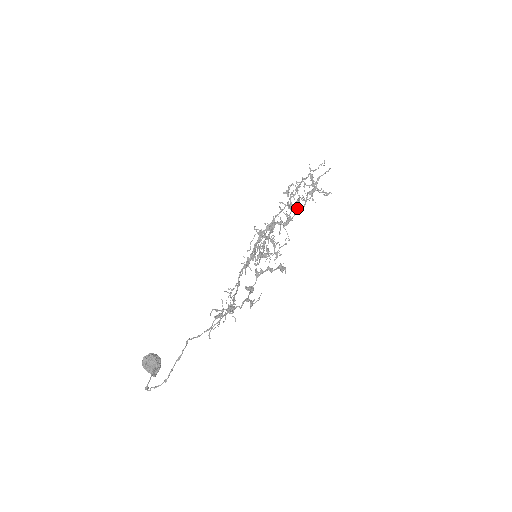
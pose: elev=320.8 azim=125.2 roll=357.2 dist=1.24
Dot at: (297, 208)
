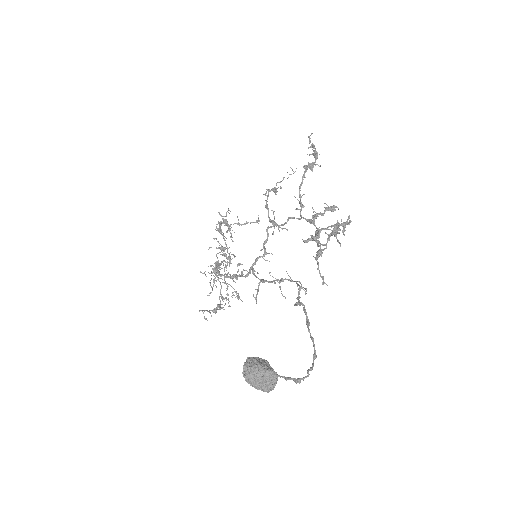
Dot at: (313, 154)
